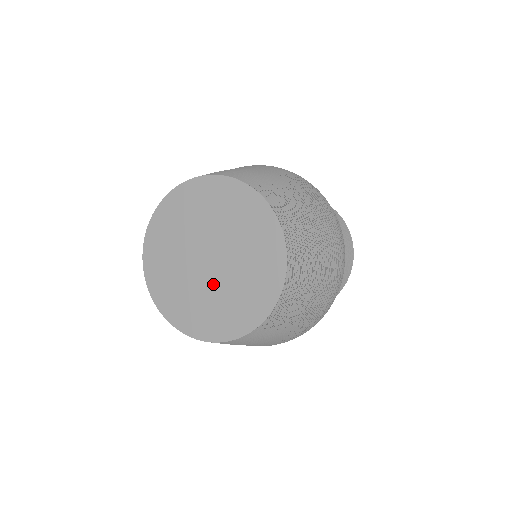
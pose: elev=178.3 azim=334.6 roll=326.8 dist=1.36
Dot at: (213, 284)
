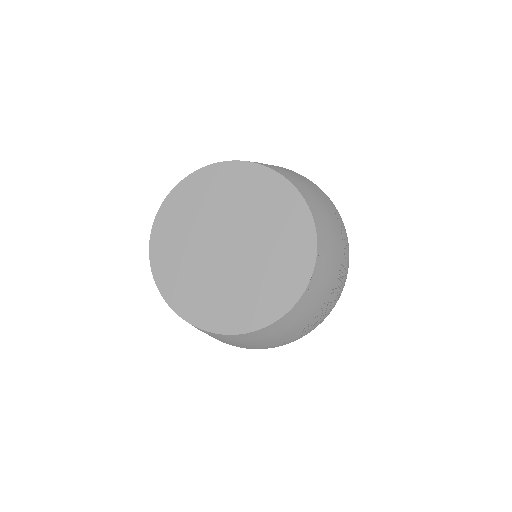
Dot at: (243, 268)
